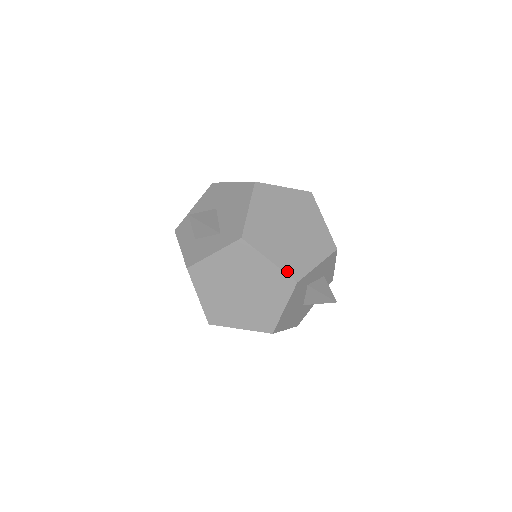
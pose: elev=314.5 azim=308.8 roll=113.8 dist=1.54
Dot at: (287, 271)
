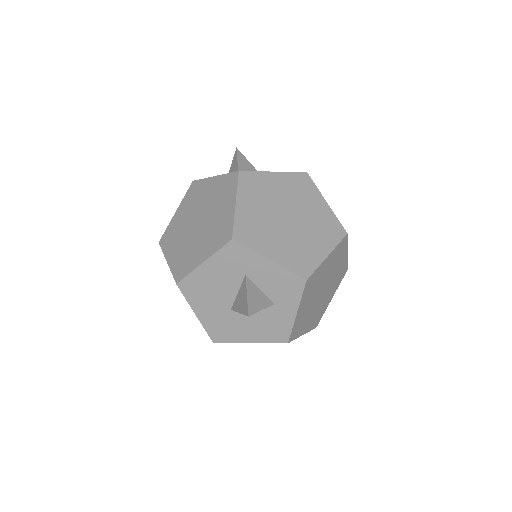
Dot at: (237, 225)
